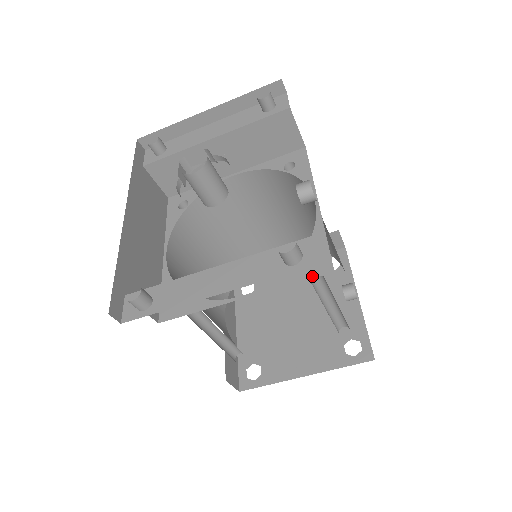
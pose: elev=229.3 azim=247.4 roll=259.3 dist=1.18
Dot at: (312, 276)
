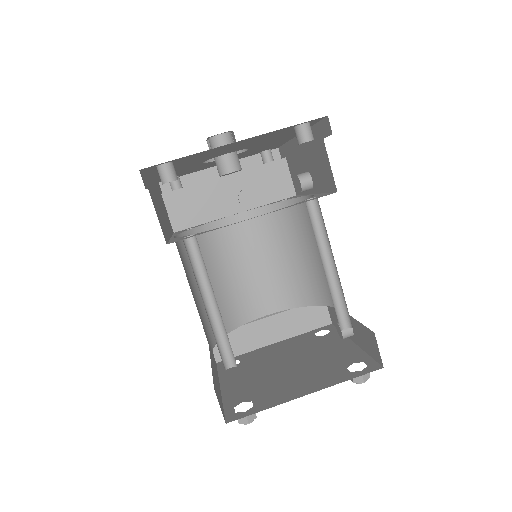
Dot at: occluded
